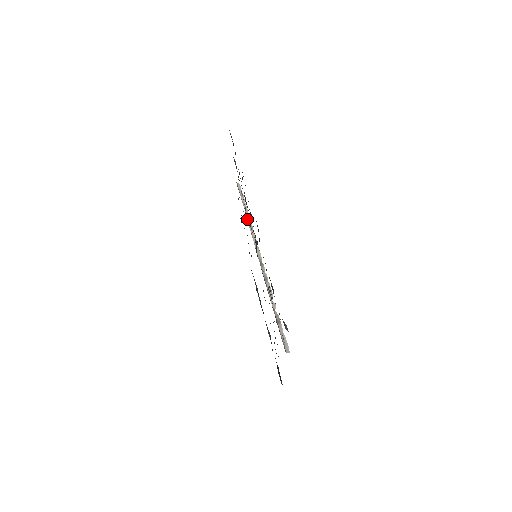
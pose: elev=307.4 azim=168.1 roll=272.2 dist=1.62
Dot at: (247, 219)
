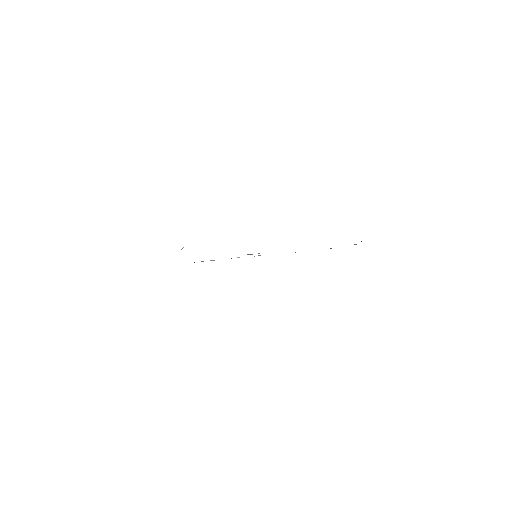
Dot at: occluded
